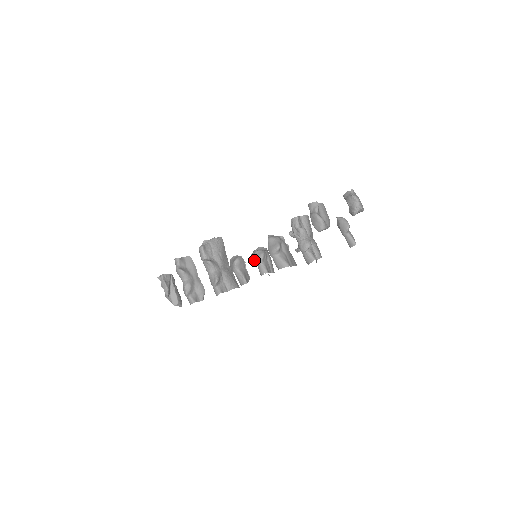
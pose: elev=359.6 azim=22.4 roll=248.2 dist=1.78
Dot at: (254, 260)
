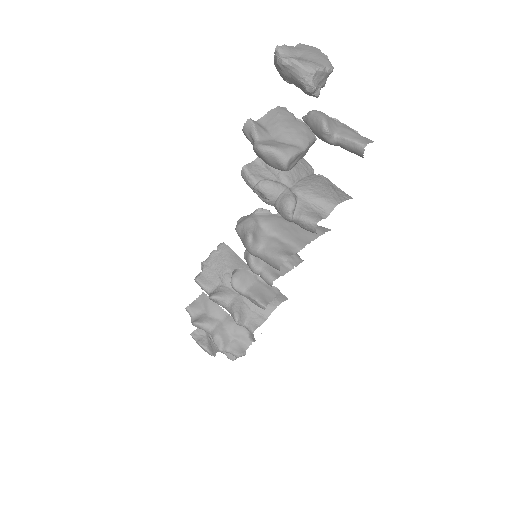
Dot at: occluded
